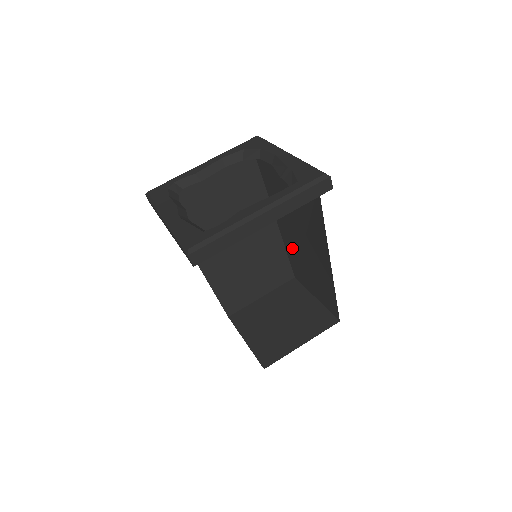
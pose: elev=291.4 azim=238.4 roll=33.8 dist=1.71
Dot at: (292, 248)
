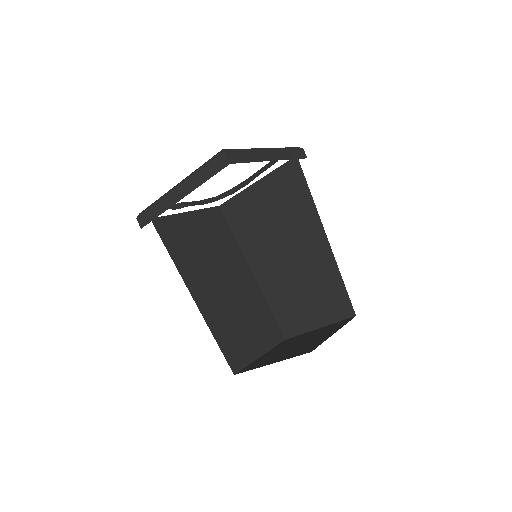
Dot at: (277, 288)
